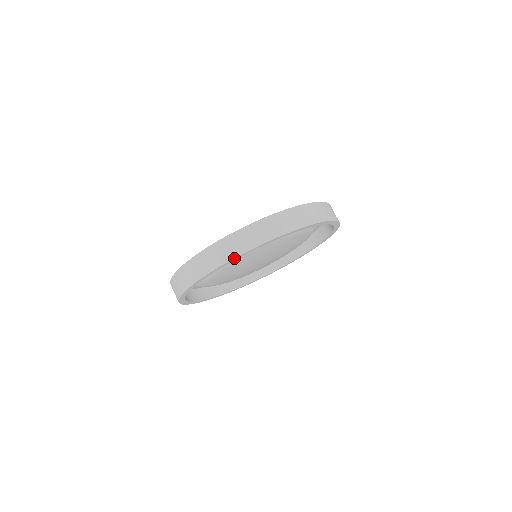
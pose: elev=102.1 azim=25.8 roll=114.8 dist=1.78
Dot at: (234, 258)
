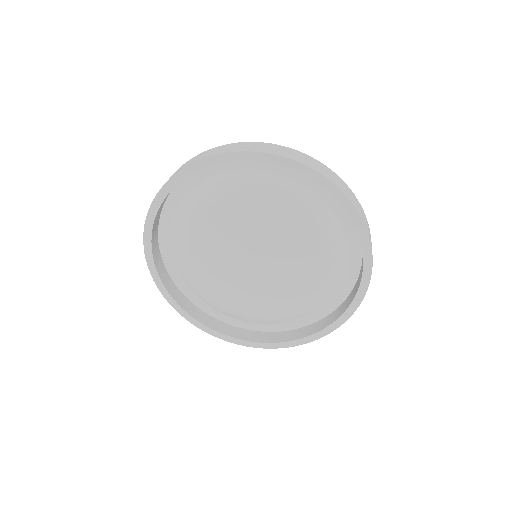
Dot at: (211, 156)
